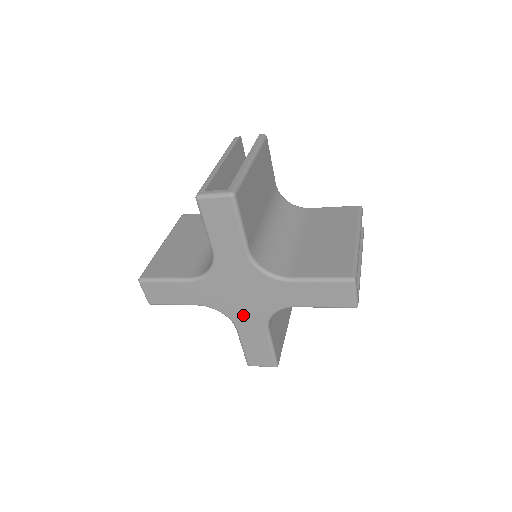
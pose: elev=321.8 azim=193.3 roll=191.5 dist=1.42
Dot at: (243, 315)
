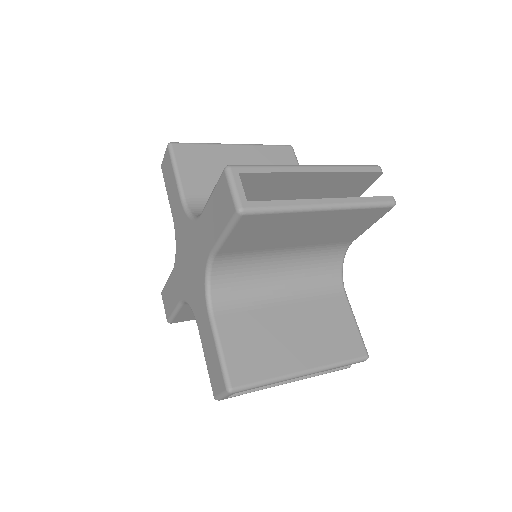
Dot at: (195, 297)
